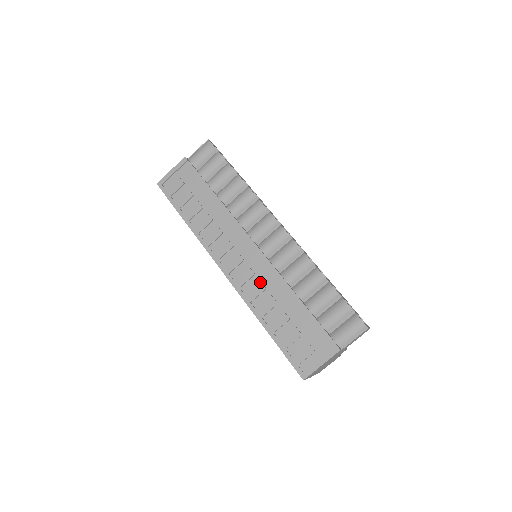
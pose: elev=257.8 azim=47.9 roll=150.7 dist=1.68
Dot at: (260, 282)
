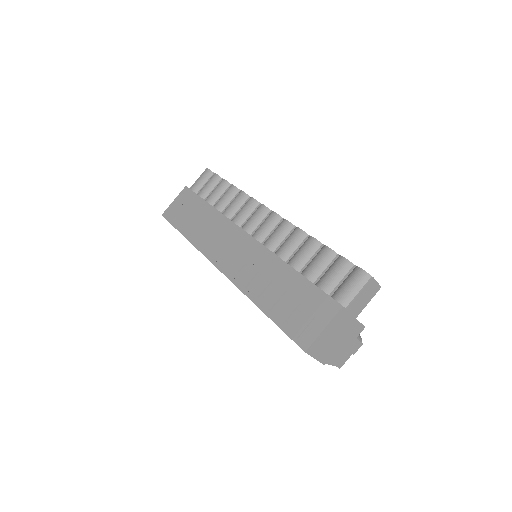
Dot at: (253, 265)
